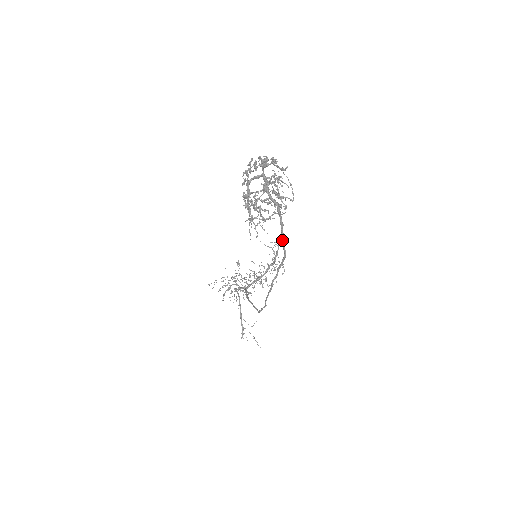
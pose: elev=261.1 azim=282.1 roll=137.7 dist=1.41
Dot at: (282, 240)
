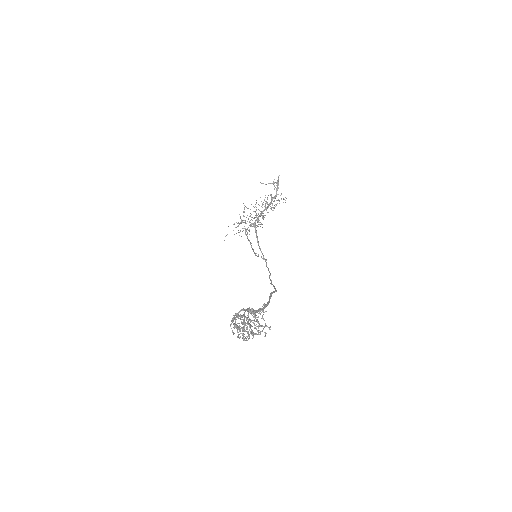
Dot at: (271, 294)
